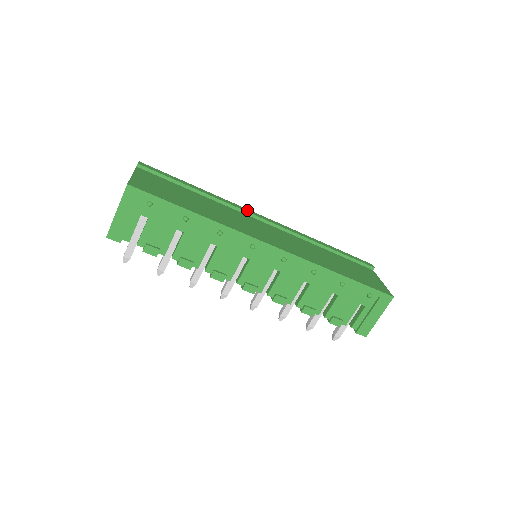
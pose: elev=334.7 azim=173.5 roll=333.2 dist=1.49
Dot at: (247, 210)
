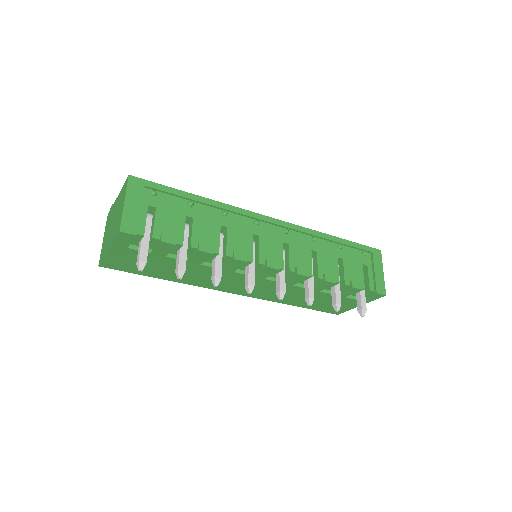
Dot at: occluded
